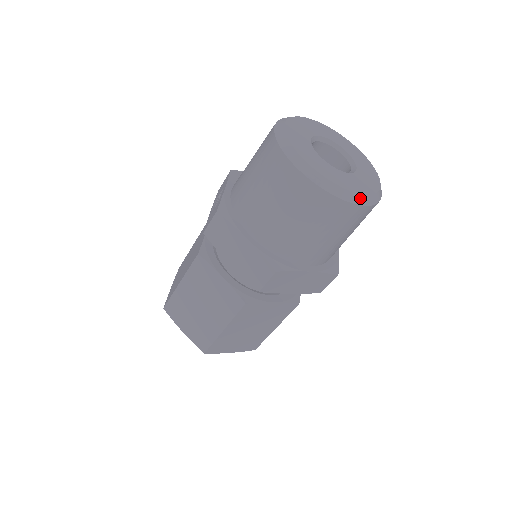
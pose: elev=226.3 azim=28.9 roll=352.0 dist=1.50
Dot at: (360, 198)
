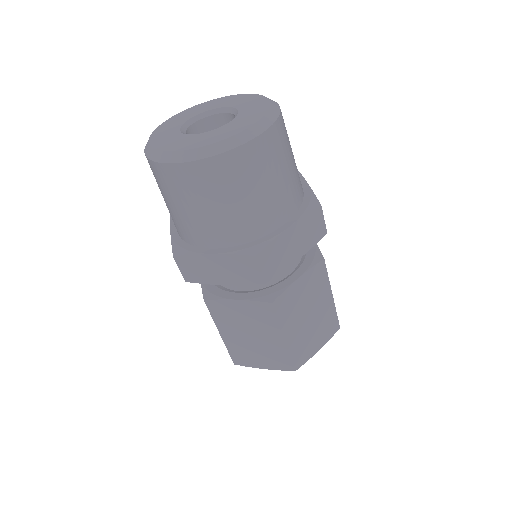
Dot at: (252, 131)
